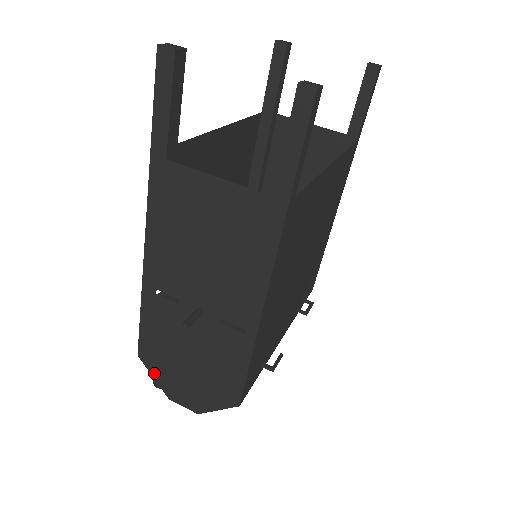
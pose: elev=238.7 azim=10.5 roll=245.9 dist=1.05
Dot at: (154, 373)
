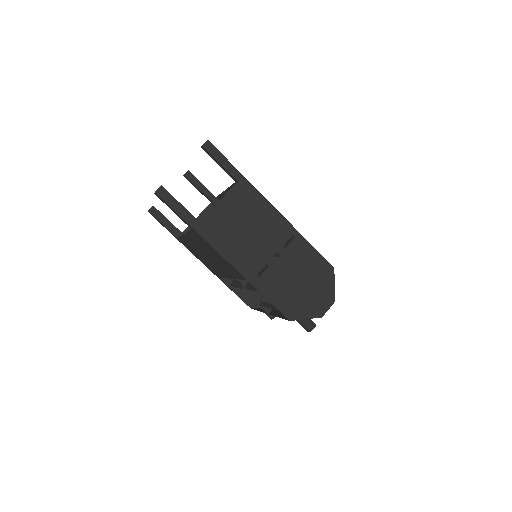
Dot at: (303, 316)
